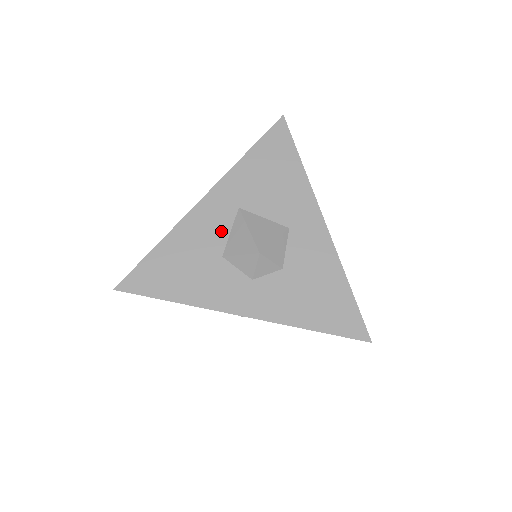
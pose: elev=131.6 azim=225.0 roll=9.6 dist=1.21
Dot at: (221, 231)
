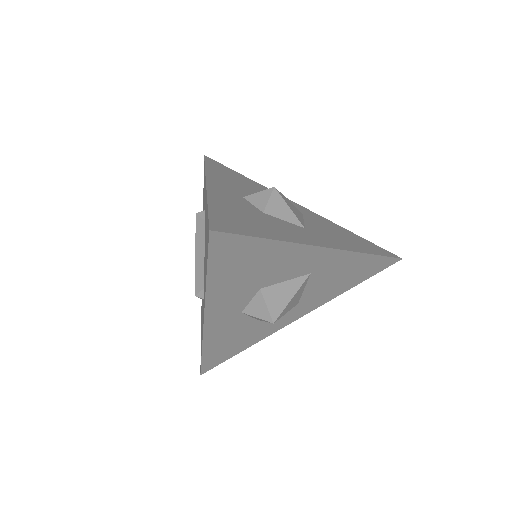
Dot at: occluded
